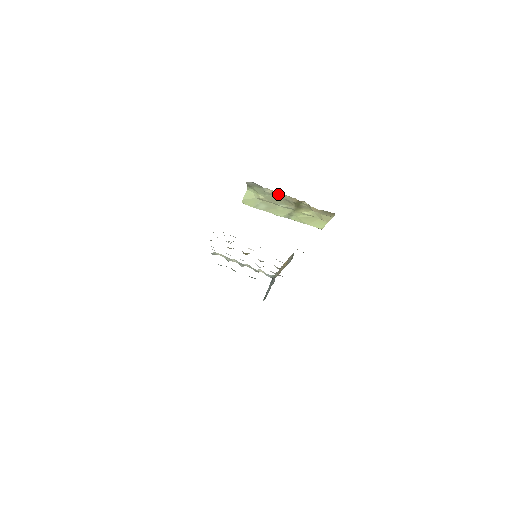
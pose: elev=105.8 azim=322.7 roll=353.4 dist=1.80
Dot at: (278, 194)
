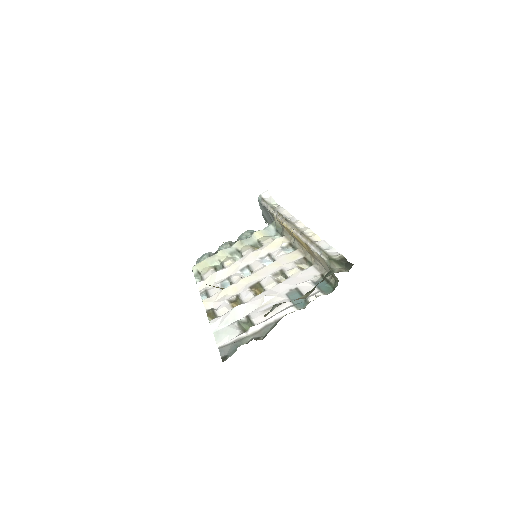
Dot at: occluded
